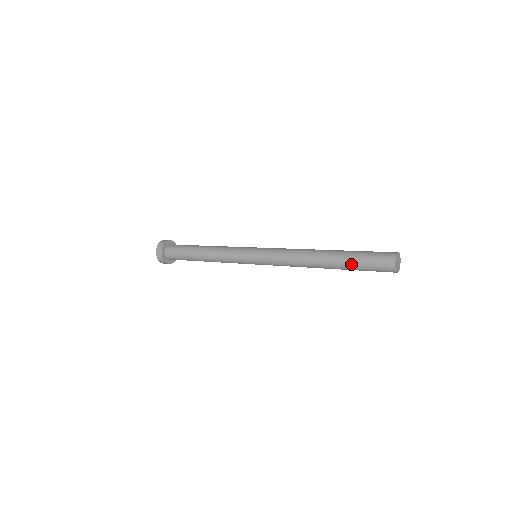
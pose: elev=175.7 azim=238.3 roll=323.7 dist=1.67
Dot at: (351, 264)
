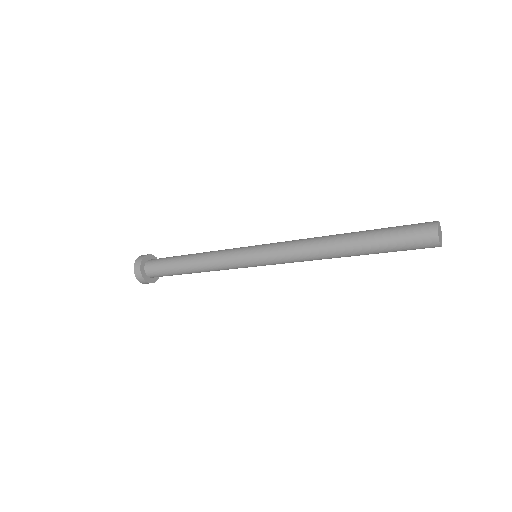
Dot at: (379, 232)
